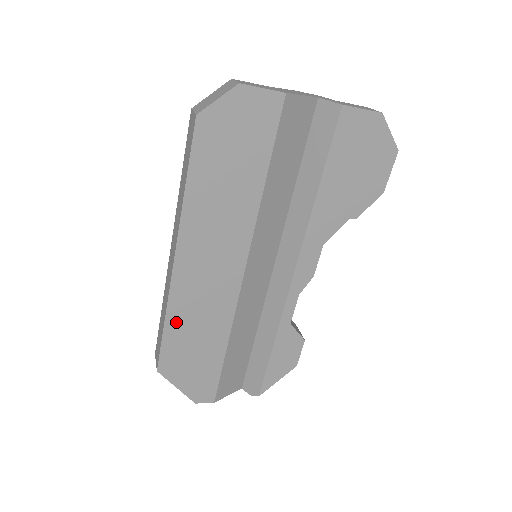
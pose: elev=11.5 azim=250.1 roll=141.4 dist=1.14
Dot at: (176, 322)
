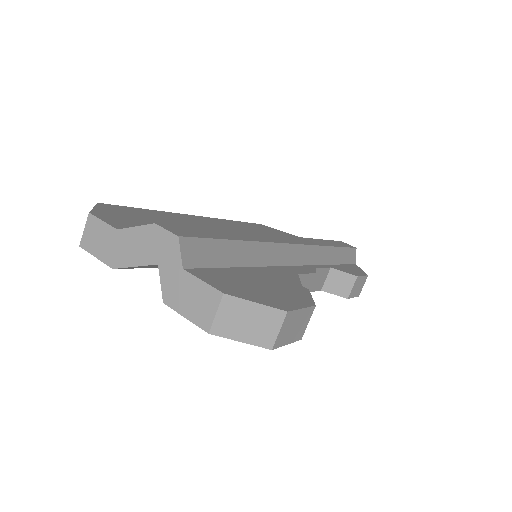
Dot at: occluded
